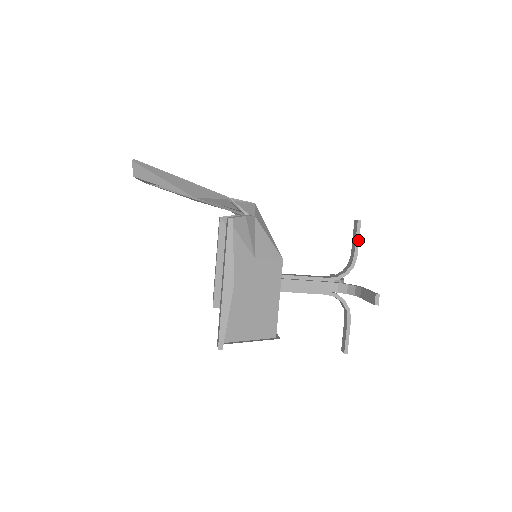
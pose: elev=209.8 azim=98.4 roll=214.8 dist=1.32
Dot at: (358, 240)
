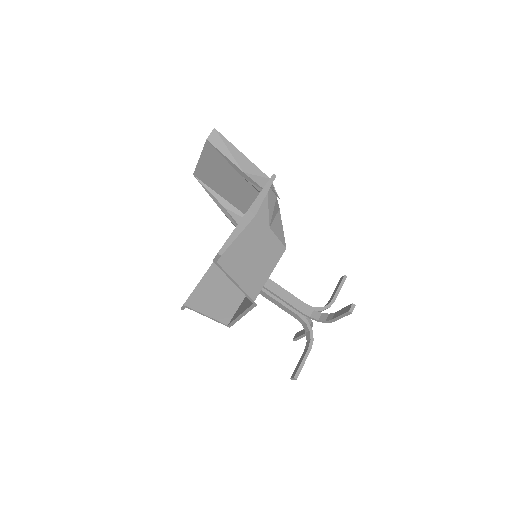
Dot at: (340, 289)
